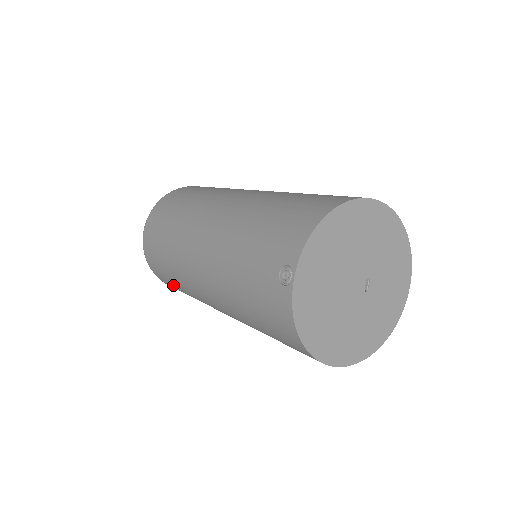
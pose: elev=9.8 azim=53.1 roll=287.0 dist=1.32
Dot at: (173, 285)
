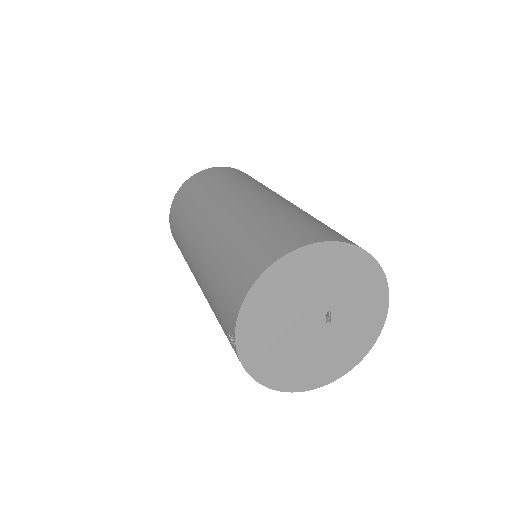
Dot at: occluded
